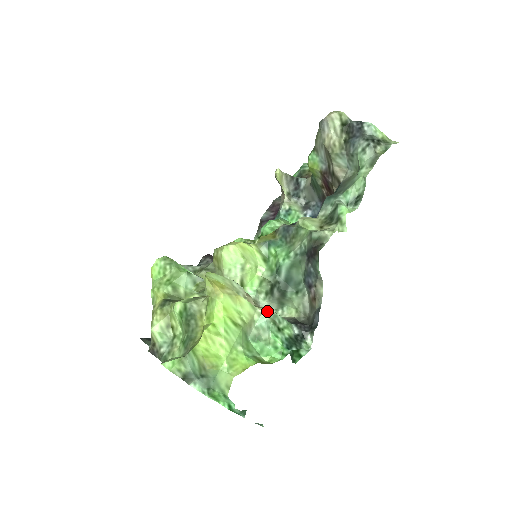
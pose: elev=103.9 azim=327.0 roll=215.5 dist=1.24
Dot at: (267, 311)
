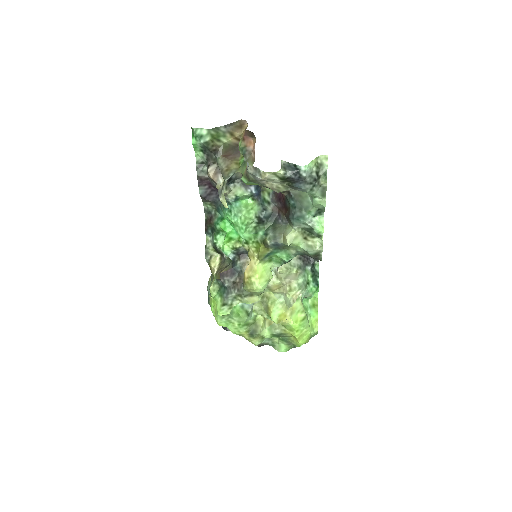
Dot at: (301, 289)
